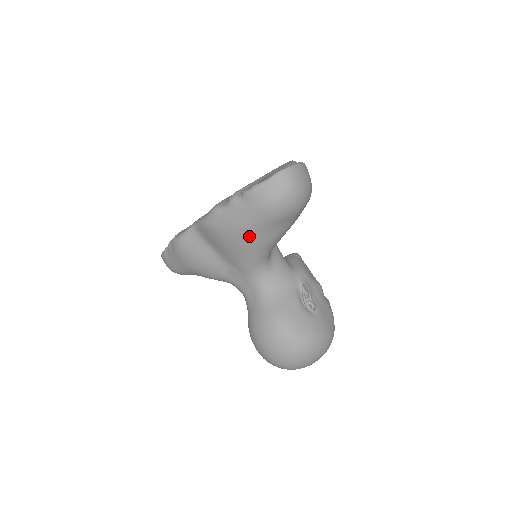
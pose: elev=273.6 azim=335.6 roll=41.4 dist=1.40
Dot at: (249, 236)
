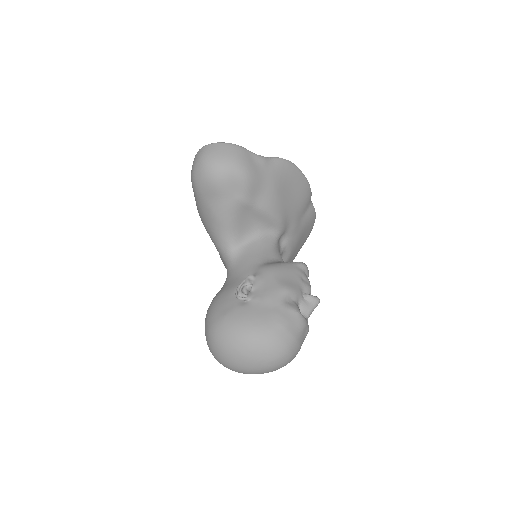
Dot at: (201, 215)
